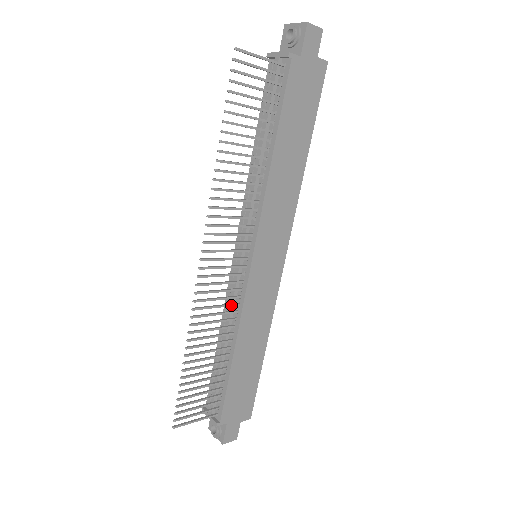
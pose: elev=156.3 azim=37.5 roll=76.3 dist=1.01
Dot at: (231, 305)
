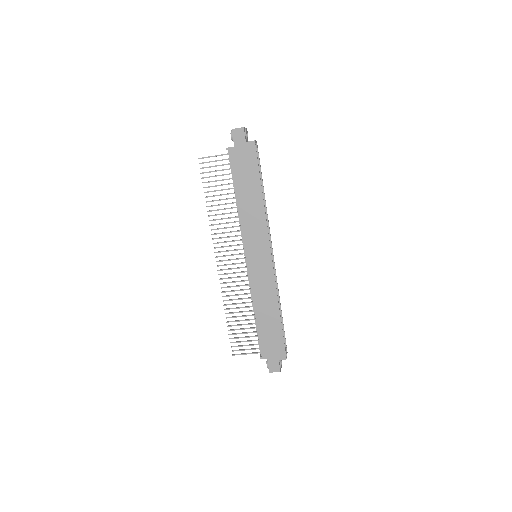
Dot at: (245, 285)
